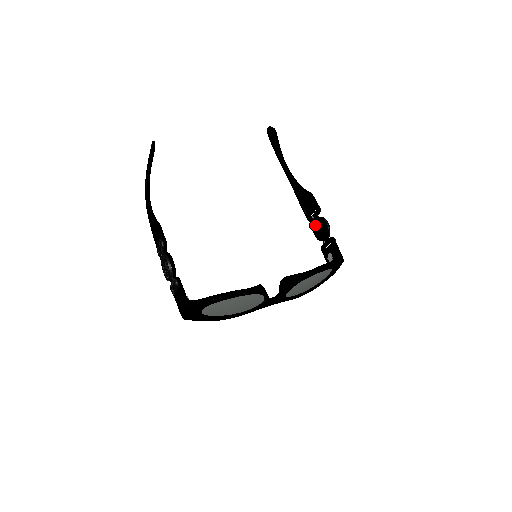
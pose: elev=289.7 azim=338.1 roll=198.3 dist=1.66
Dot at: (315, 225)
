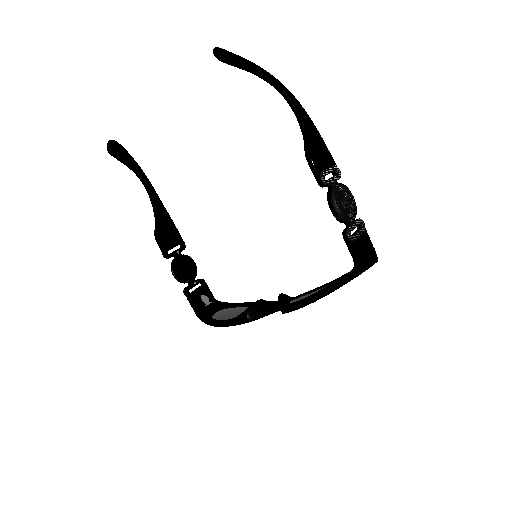
Dot at: occluded
